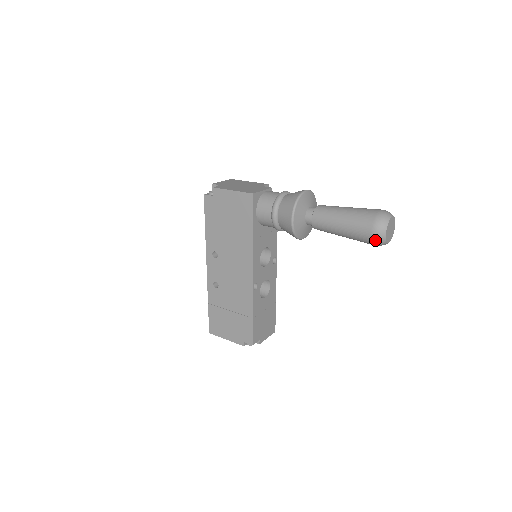
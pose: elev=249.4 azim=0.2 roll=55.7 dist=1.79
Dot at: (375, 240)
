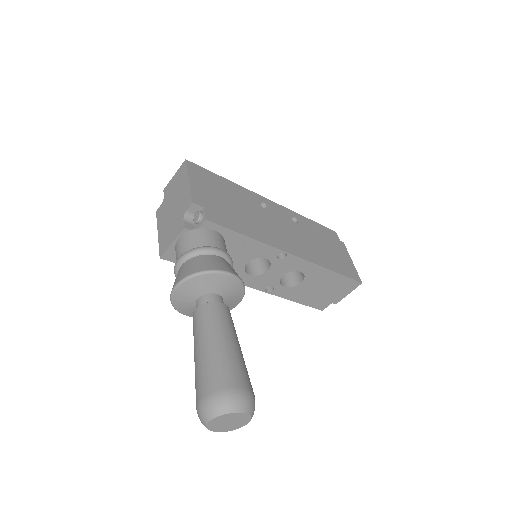
Dot at: occluded
